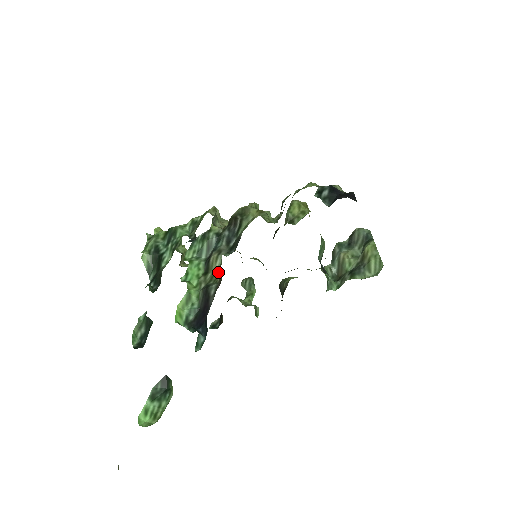
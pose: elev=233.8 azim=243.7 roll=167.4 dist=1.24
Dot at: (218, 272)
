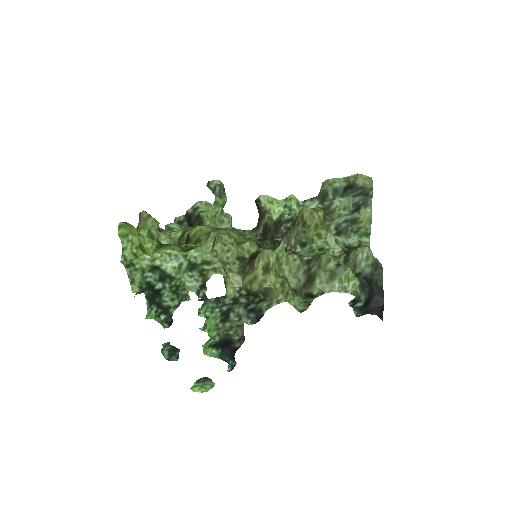
Dot at: (238, 327)
